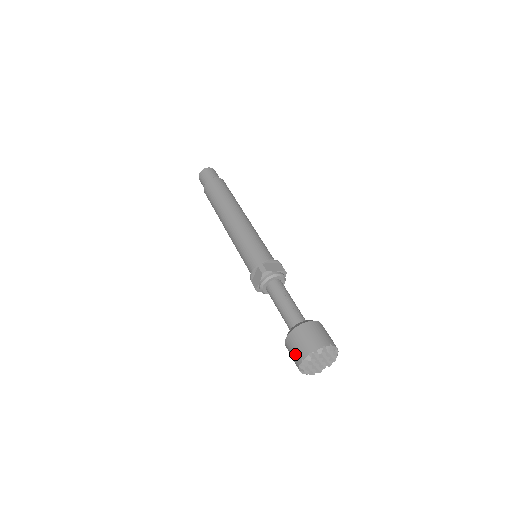
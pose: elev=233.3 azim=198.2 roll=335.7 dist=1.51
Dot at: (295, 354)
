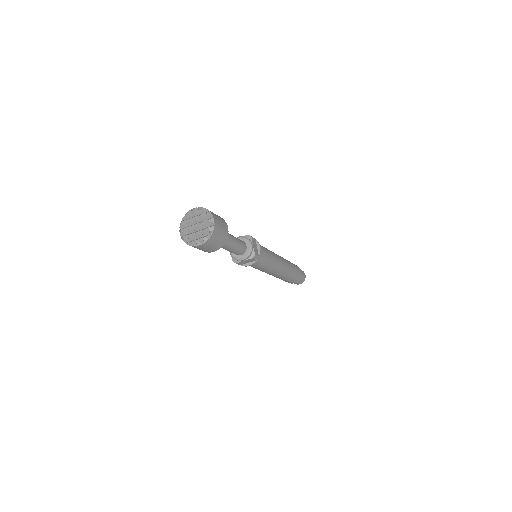
Dot at: occluded
